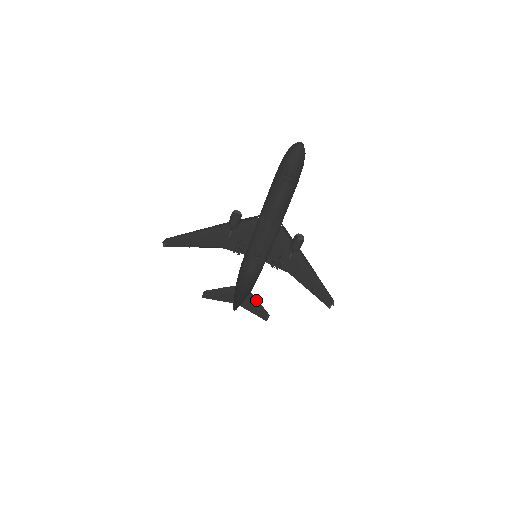
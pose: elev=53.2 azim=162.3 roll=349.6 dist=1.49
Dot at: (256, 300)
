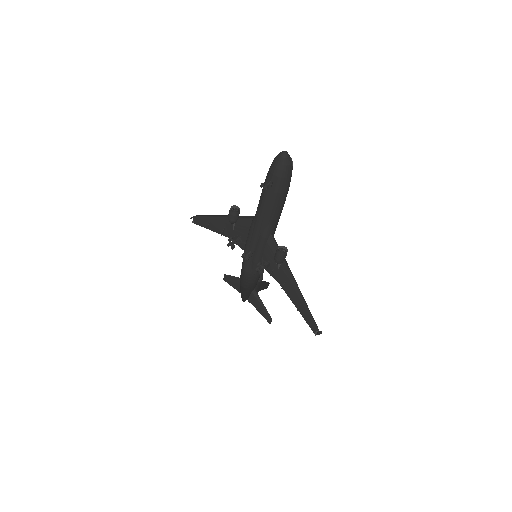
Dot at: (260, 299)
